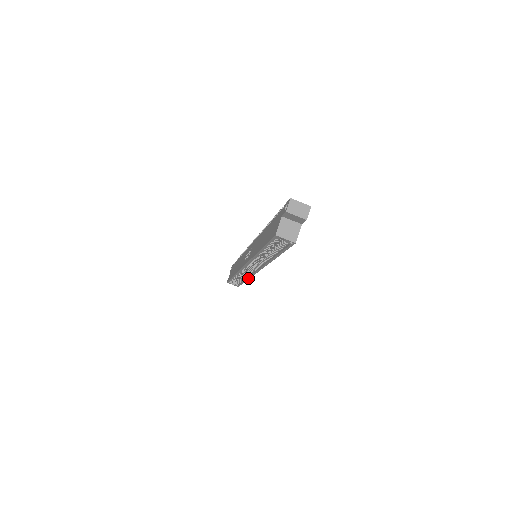
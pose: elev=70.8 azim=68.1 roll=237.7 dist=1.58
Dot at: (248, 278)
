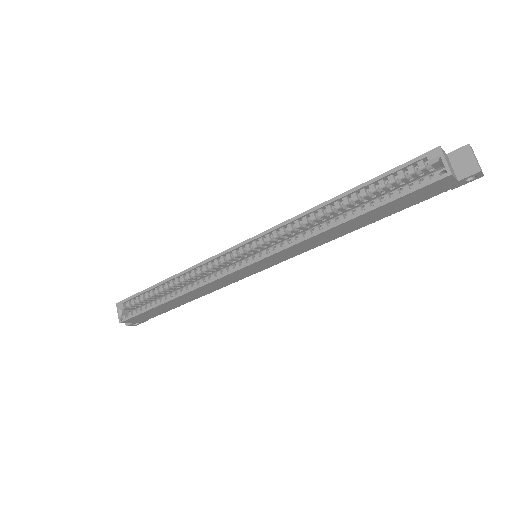
Dot at: (187, 291)
